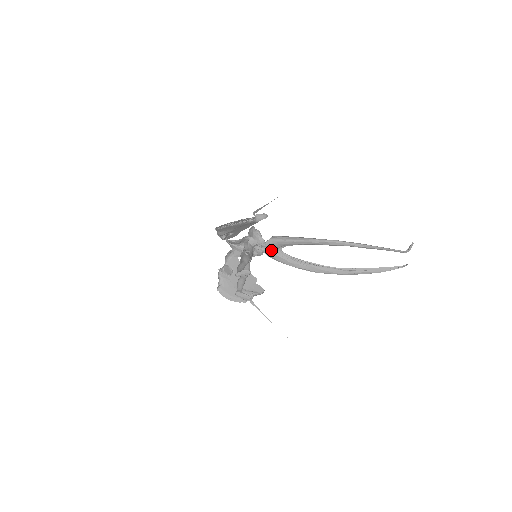
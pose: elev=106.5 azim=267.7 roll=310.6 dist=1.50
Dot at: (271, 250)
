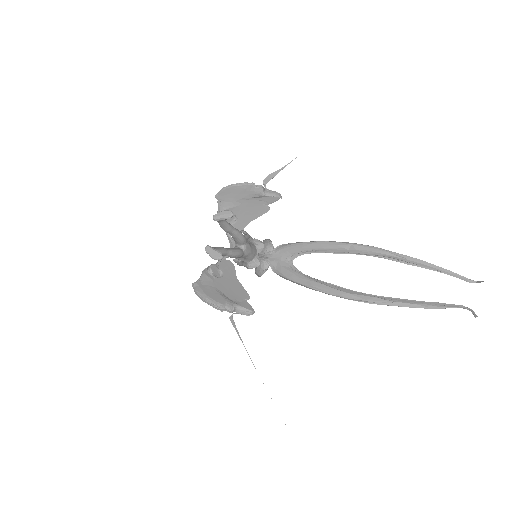
Dot at: (278, 260)
